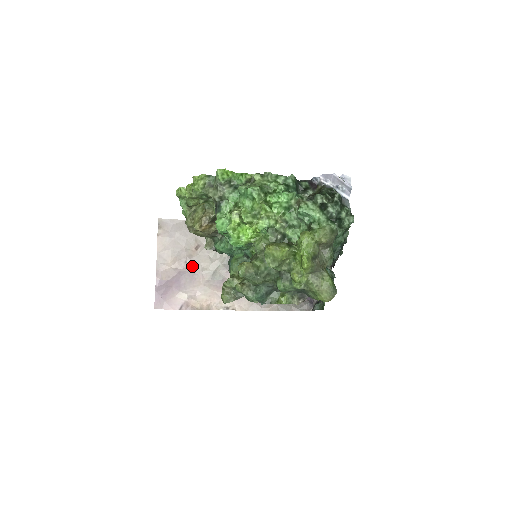
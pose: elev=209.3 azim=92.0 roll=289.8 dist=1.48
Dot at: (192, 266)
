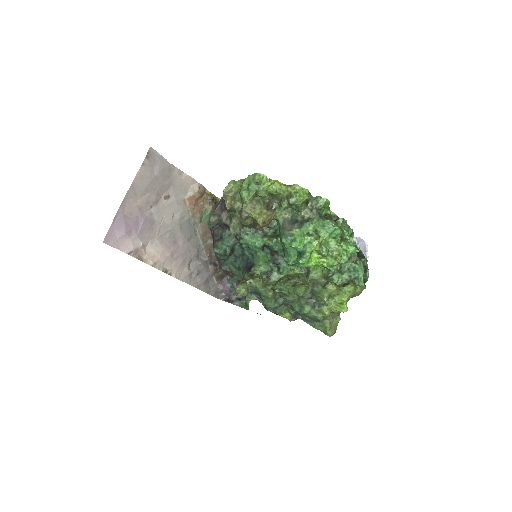
Dot at: (155, 214)
